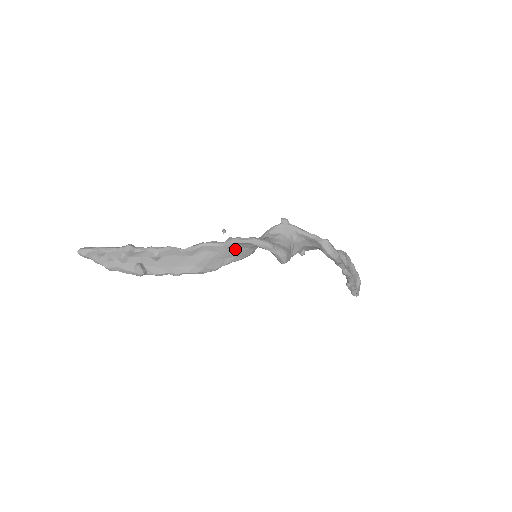
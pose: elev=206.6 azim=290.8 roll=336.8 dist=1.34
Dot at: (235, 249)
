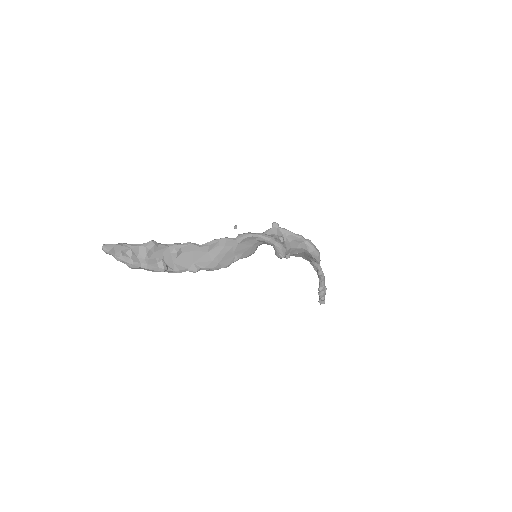
Dot at: (244, 245)
